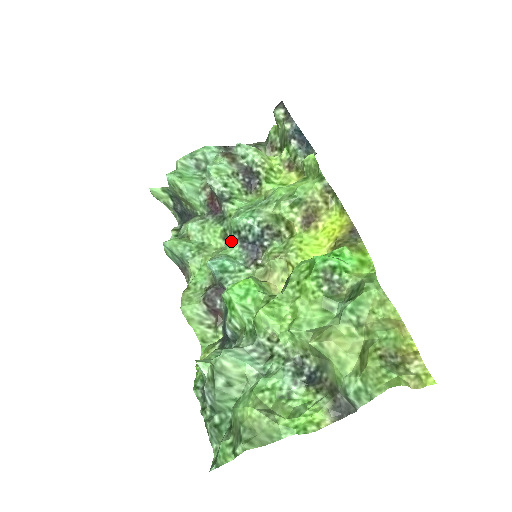
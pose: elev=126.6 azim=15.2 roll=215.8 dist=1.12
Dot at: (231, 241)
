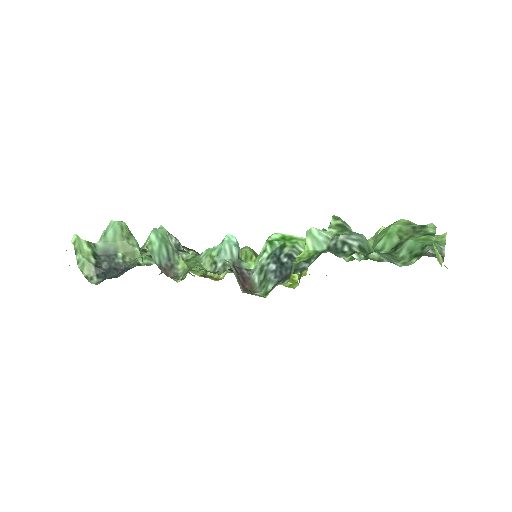
Dot at: occluded
